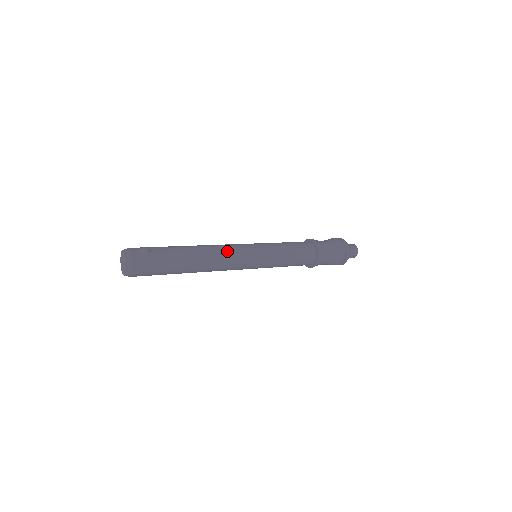
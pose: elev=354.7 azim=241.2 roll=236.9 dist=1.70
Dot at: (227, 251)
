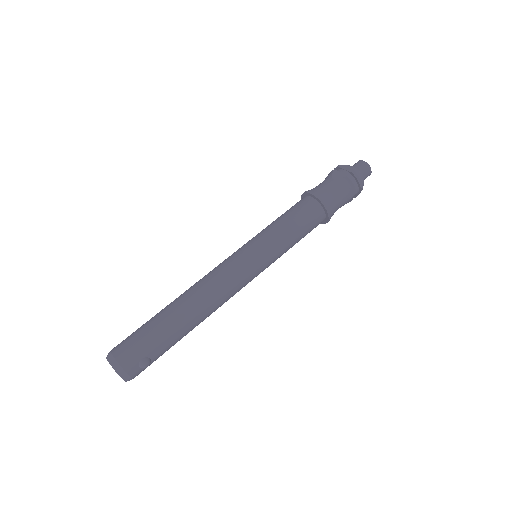
Dot at: occluded
